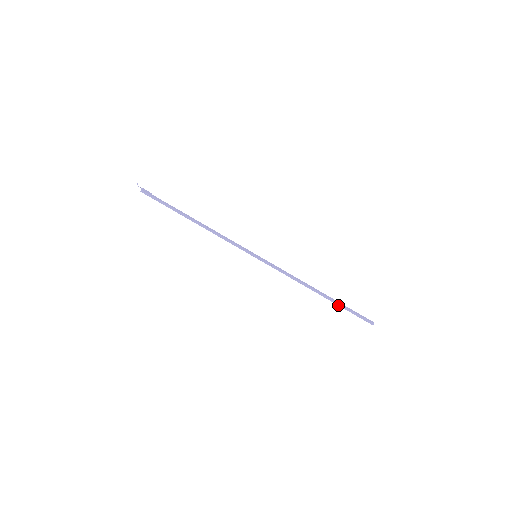
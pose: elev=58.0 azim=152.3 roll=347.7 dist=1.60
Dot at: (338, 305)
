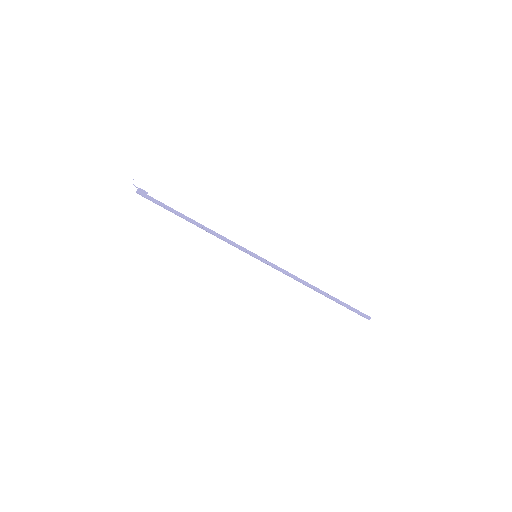
Dot at: (336, 302)
